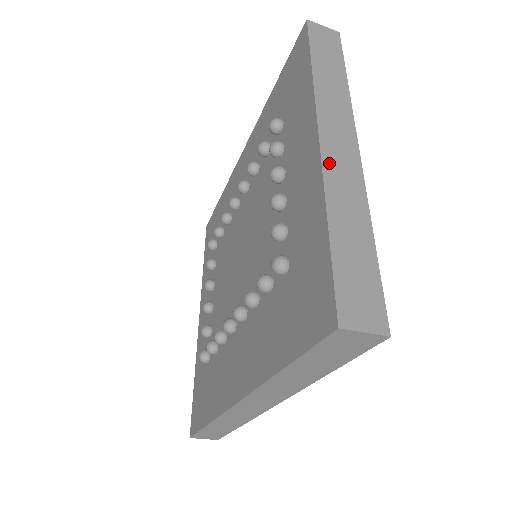
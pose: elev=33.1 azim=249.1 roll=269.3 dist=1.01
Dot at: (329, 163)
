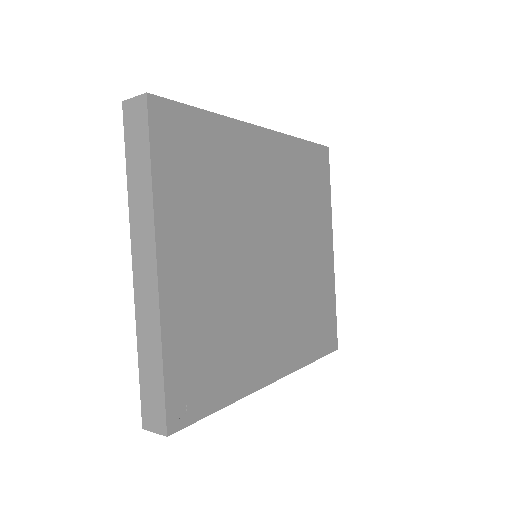
Dot at: (138, 295)
